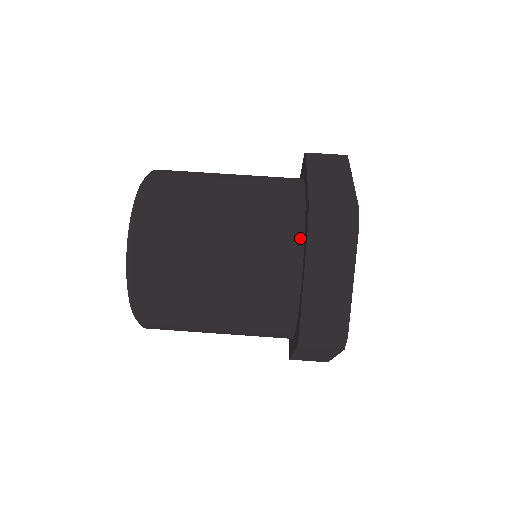
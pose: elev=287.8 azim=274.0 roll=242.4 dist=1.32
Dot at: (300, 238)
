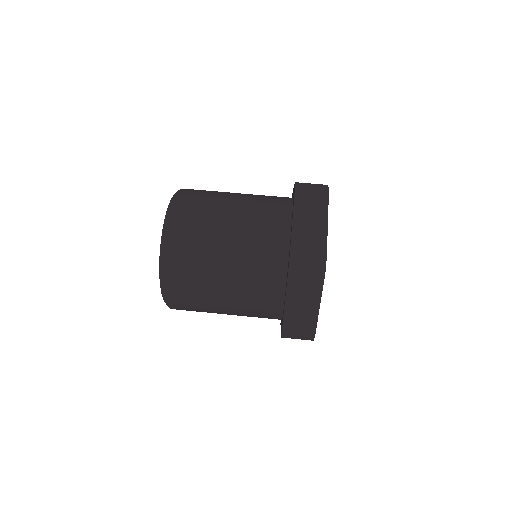
Dot at: (284, 271)
